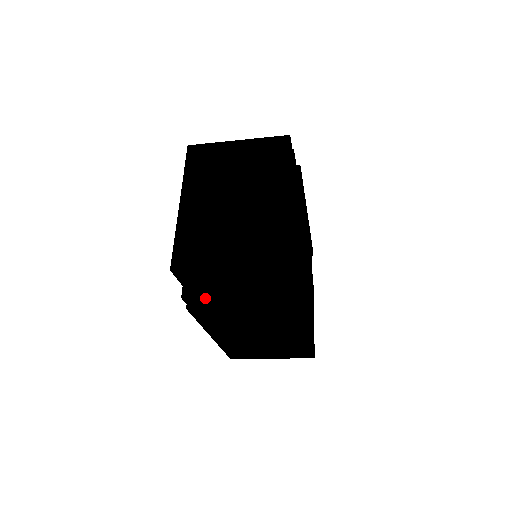
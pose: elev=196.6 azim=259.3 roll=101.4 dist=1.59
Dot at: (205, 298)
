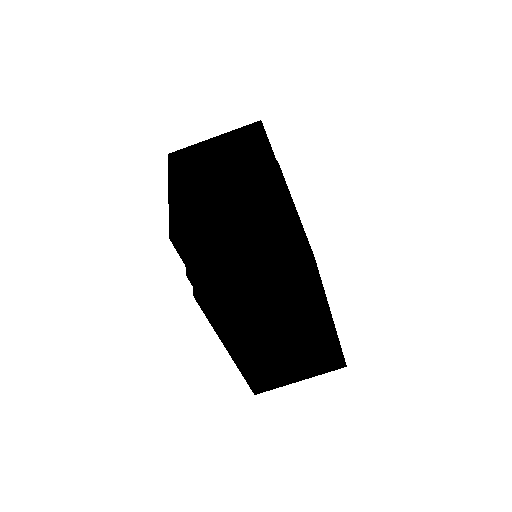
Dot at: (211, 270)
